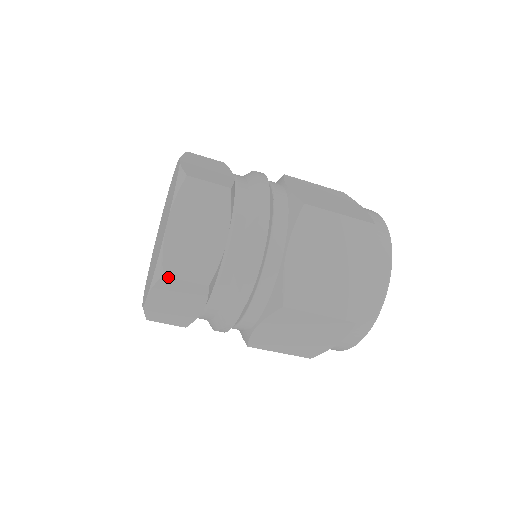
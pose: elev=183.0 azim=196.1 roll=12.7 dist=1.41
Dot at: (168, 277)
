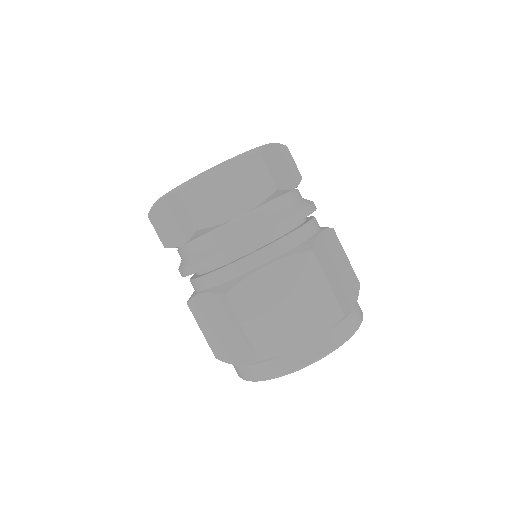
Dot at: (261, 156)
